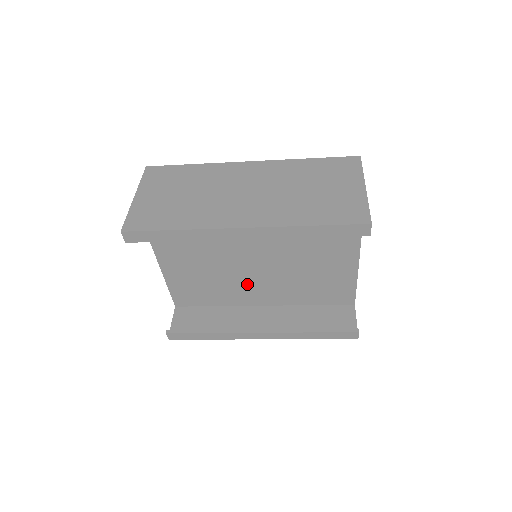
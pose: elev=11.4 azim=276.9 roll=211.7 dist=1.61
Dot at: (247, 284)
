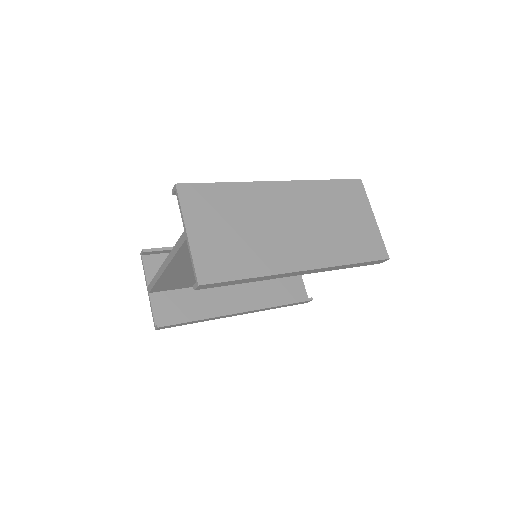
Dot at: occluded
